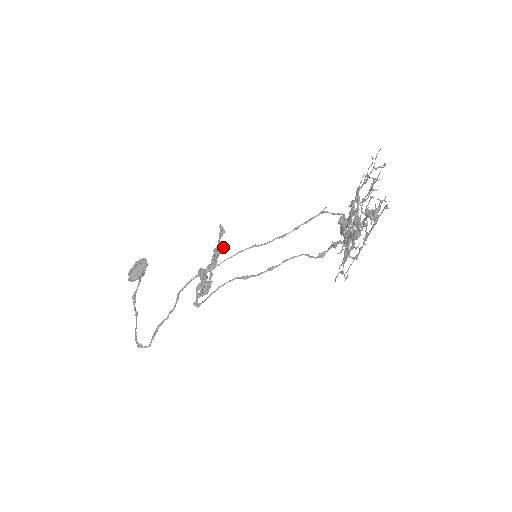
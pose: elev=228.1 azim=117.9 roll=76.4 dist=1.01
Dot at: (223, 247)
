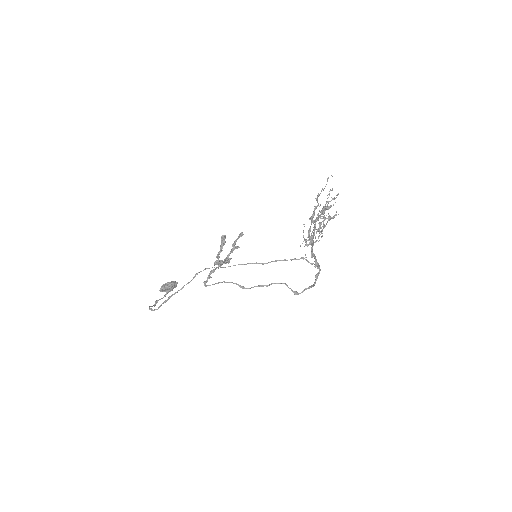
Dot at: (238, 247)
